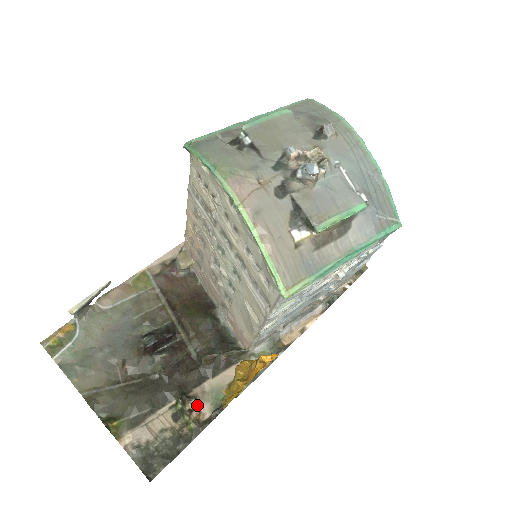
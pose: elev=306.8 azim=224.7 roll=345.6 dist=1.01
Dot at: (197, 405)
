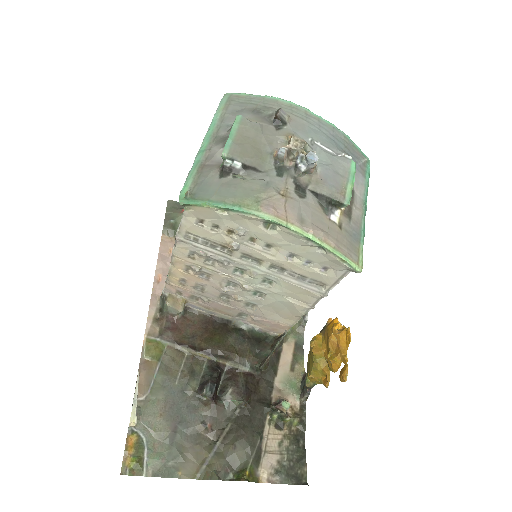
Dot at: (288, 404)
